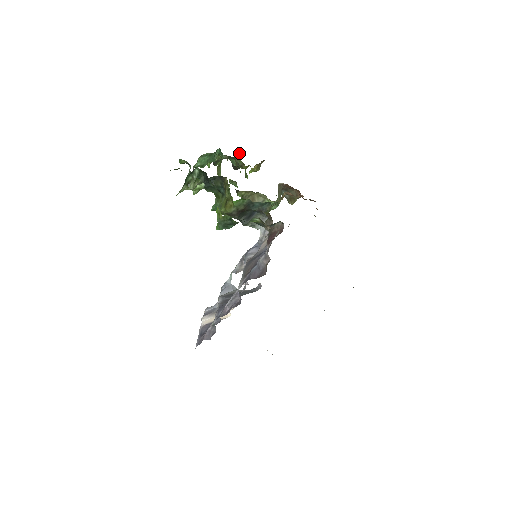
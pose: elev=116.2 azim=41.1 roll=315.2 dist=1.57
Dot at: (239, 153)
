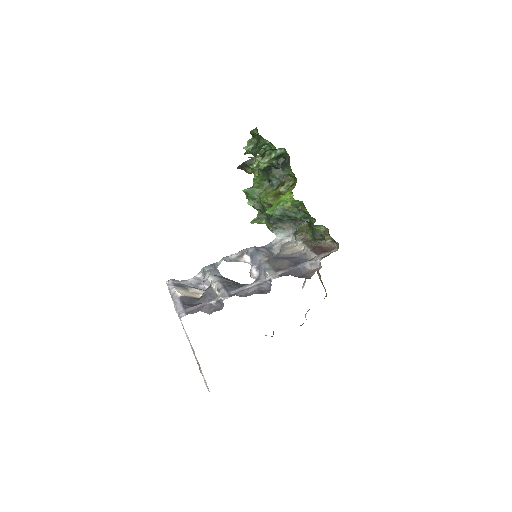
Dot at: occluded
